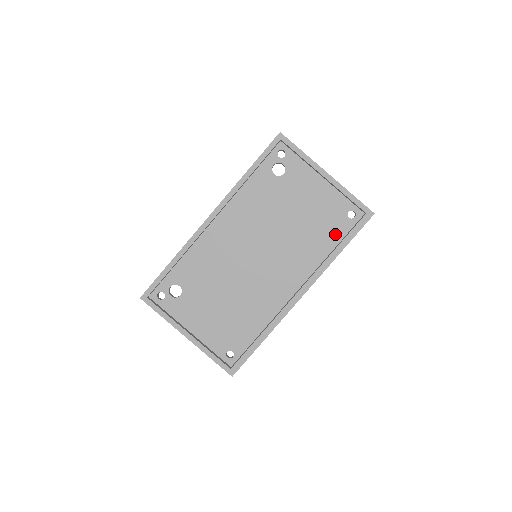
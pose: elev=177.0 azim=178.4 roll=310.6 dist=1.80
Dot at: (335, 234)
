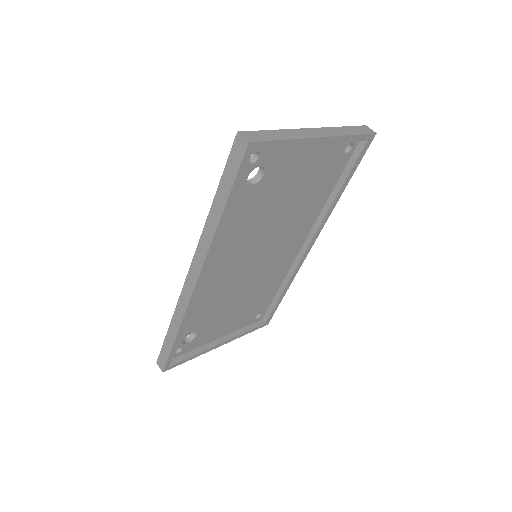
Dot at: (333, 178)
